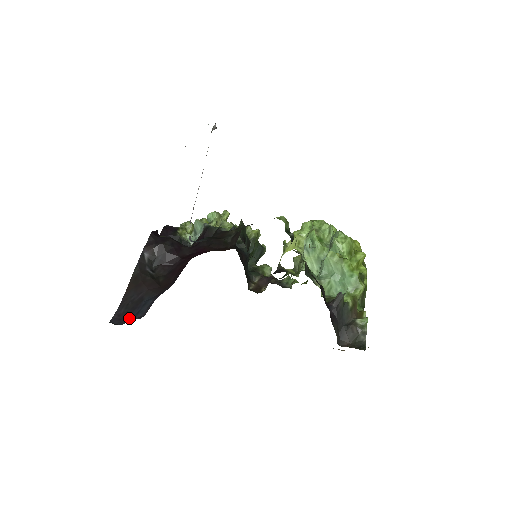
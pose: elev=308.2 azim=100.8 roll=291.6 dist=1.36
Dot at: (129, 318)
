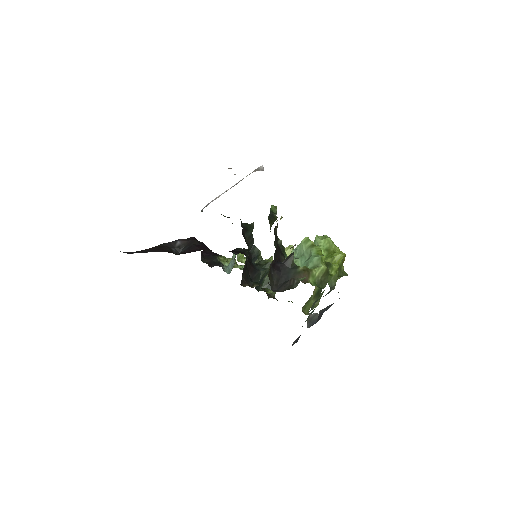
Dot at: occluded
